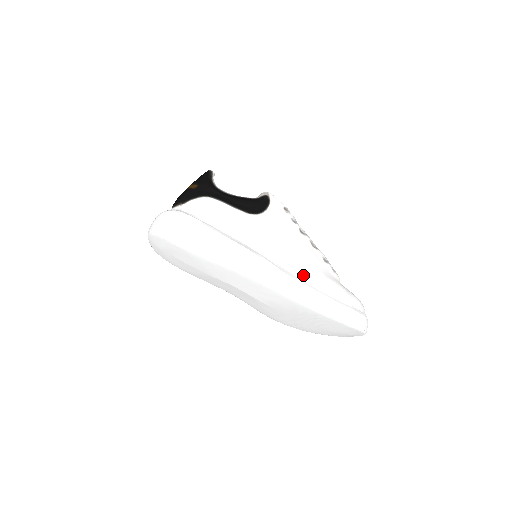
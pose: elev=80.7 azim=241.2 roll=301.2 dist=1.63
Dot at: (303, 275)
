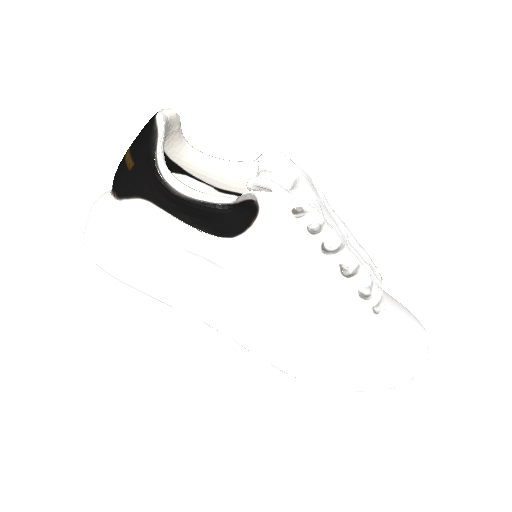
Dot at: (304, 339)
